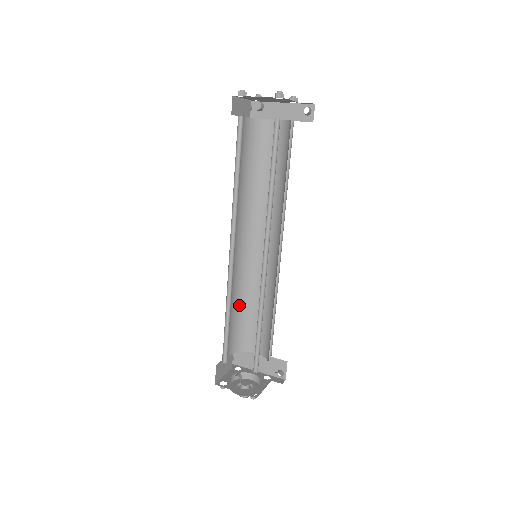
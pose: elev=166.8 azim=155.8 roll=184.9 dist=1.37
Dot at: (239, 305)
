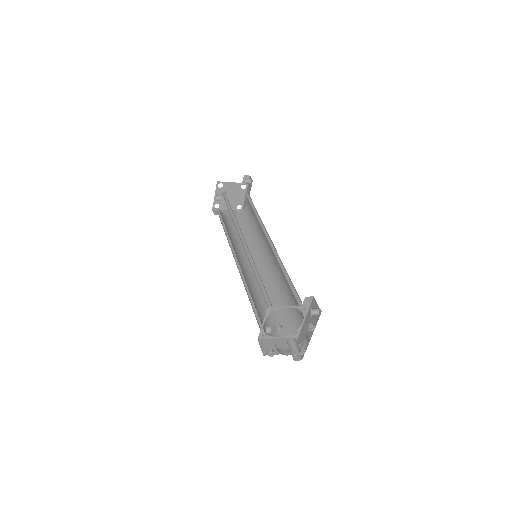
Dot at: (274, 300)
